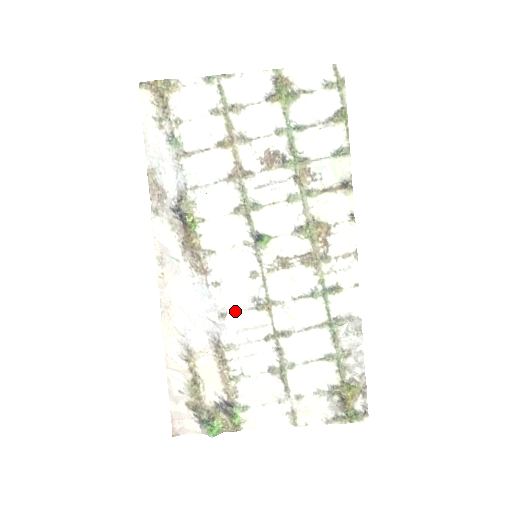
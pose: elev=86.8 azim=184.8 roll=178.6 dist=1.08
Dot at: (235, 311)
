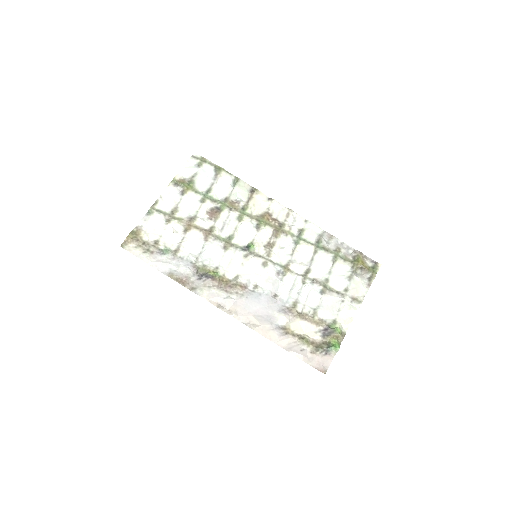
Dot at: (277, 288)
